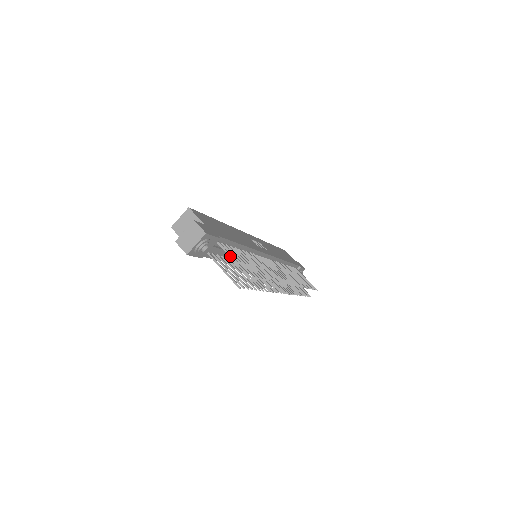
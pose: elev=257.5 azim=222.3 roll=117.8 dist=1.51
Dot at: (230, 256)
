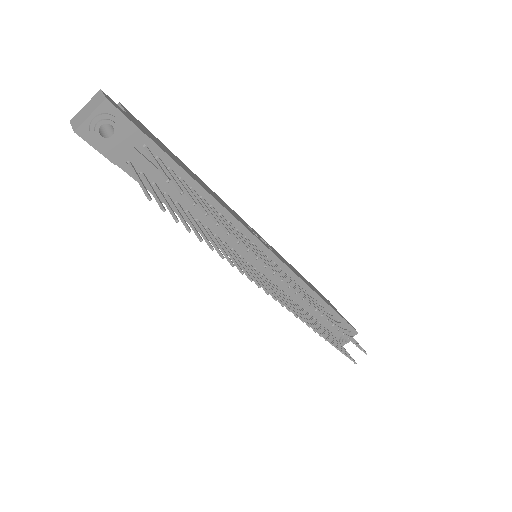
Dot at: (153, 159)
